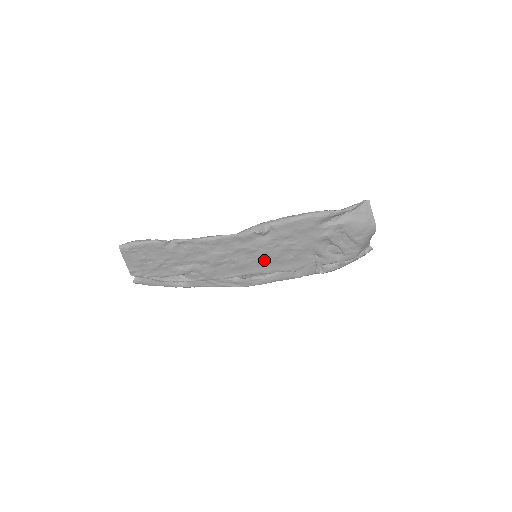
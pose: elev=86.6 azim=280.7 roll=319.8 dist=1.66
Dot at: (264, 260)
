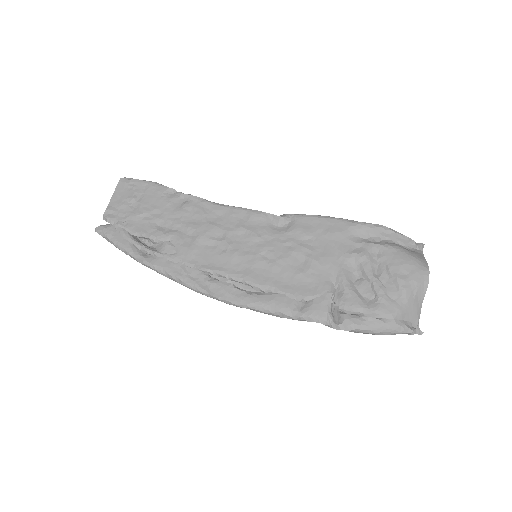
Dot at: (264, 260)
